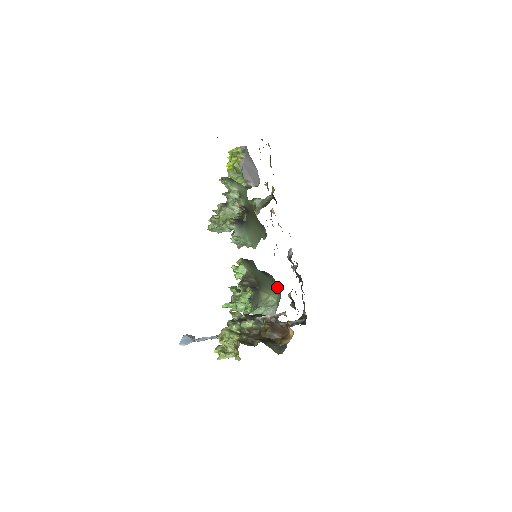
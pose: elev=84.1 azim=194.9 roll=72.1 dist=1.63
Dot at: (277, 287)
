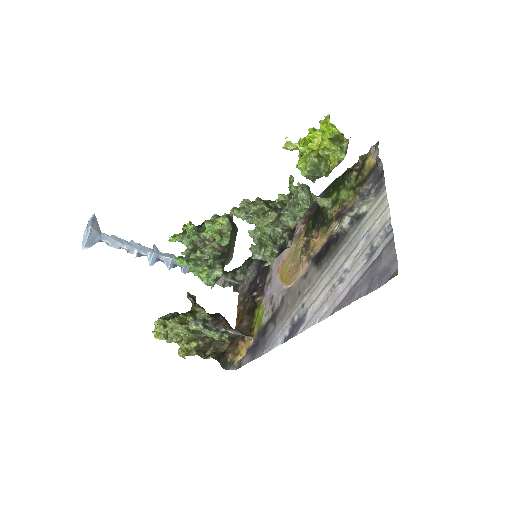
Dot at: occluded
